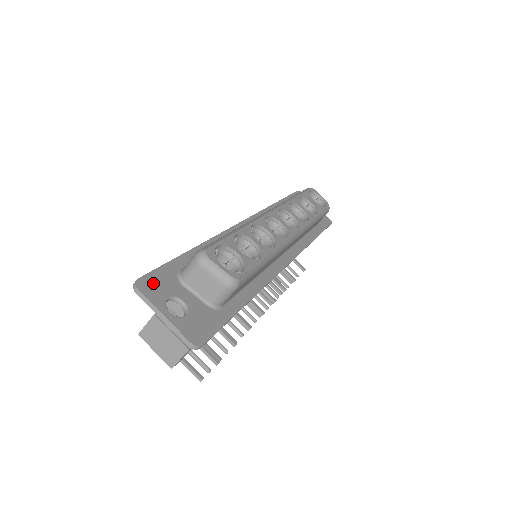
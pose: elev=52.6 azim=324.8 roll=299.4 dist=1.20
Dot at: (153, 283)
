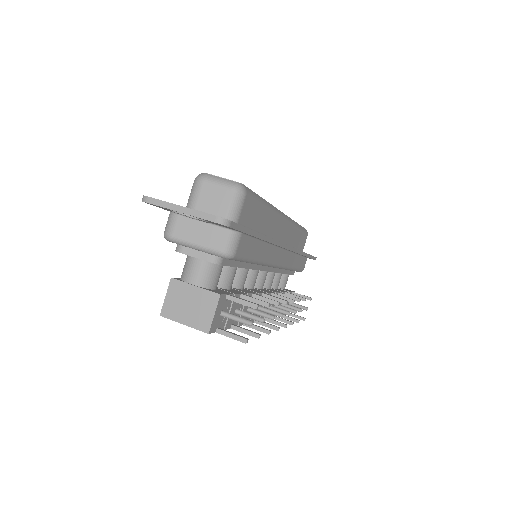
Dot at: occluded
